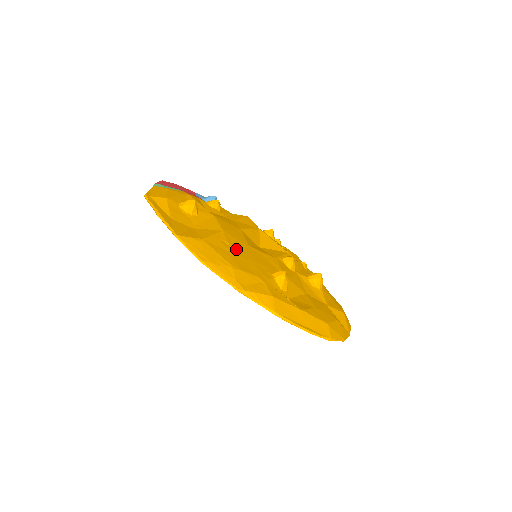
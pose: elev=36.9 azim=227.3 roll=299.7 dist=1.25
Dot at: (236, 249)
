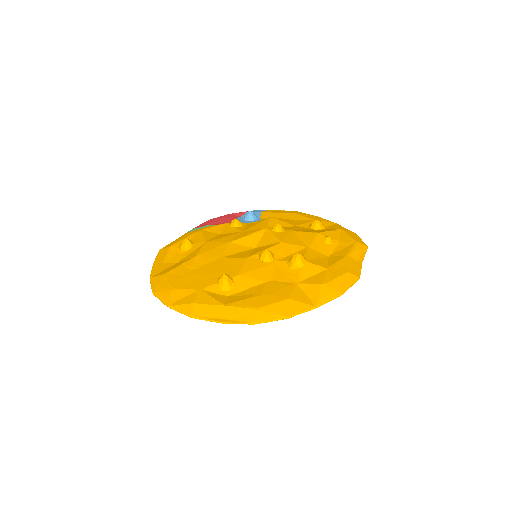
Dot at: (196, 269)
